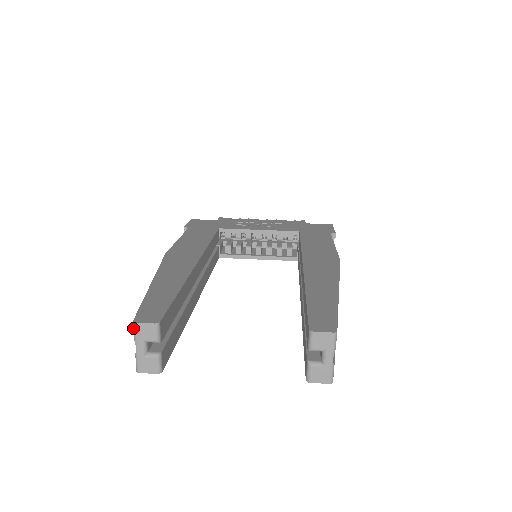
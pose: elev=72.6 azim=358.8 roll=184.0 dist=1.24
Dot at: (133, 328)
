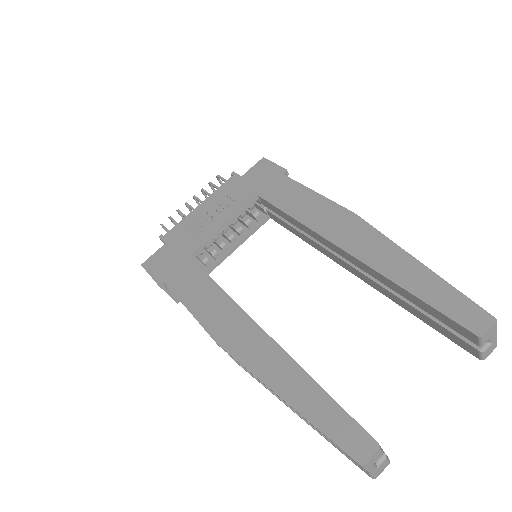
Dot at: (361, 467)
